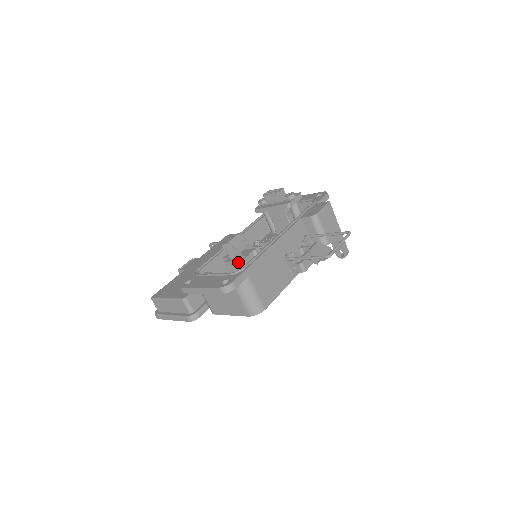
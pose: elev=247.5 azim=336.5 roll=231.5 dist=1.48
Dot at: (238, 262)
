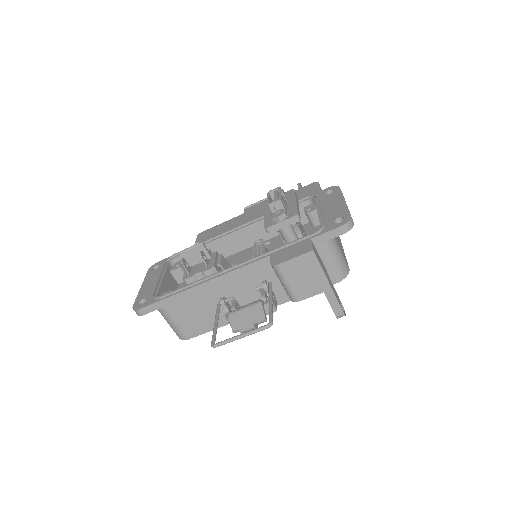
Dot at: (184, 277)
